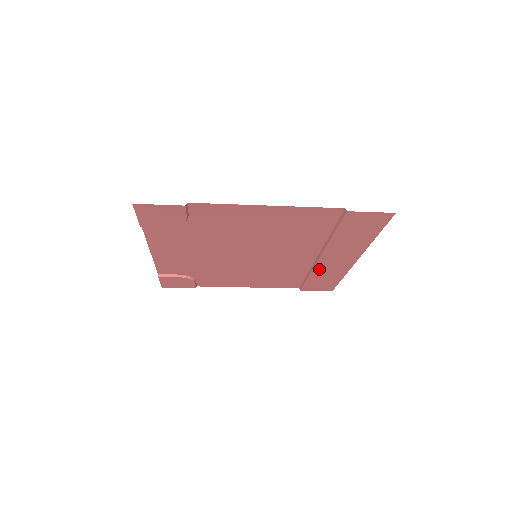
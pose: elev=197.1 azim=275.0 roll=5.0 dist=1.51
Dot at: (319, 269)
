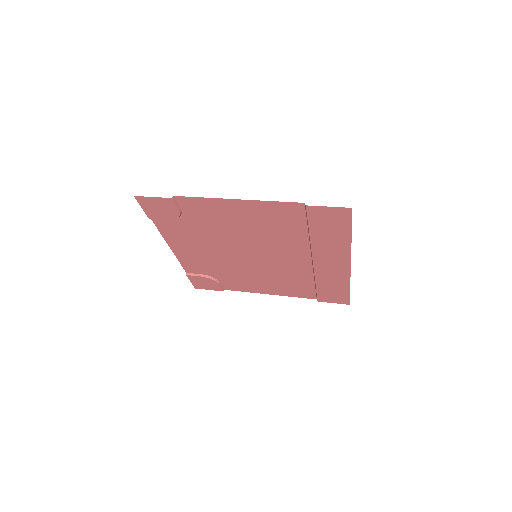
Dot at: (320, 275)
